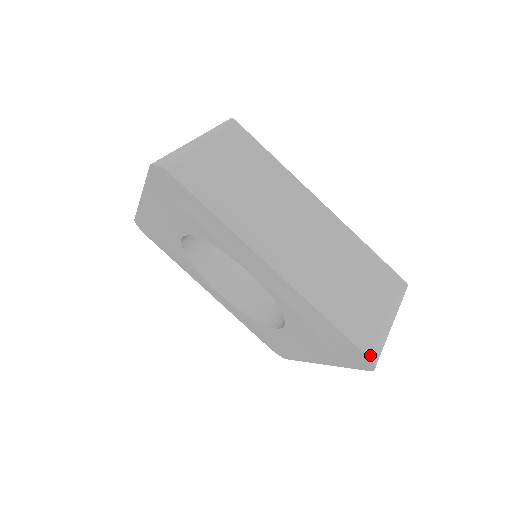
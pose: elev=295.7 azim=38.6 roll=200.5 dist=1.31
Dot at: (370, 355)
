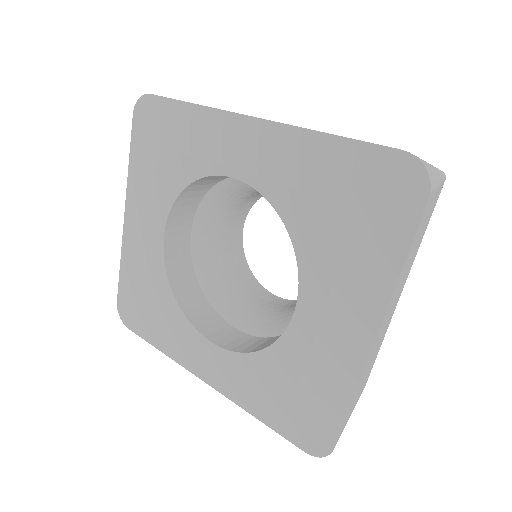
Dot at: (410, 153)
